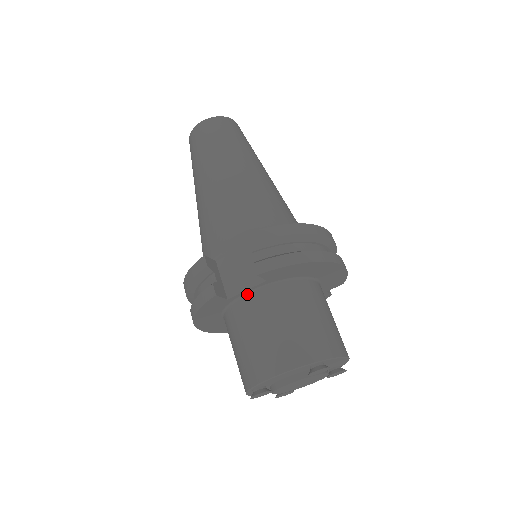
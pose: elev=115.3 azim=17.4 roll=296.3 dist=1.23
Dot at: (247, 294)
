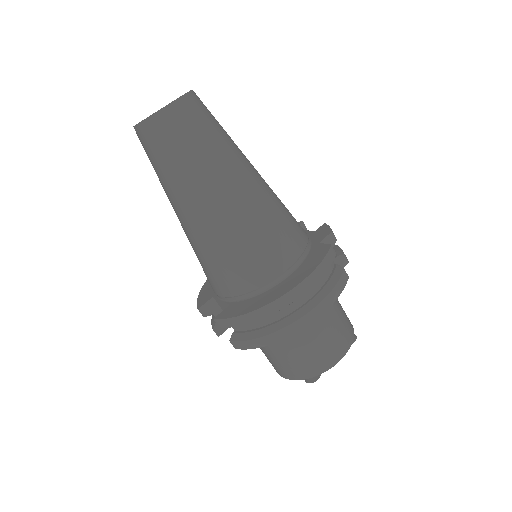
Dot at: occluded
